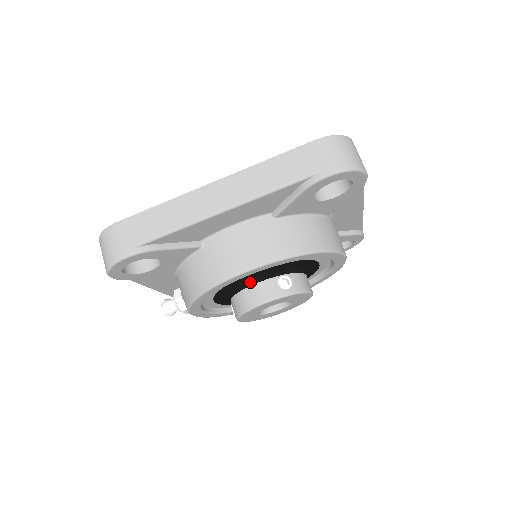
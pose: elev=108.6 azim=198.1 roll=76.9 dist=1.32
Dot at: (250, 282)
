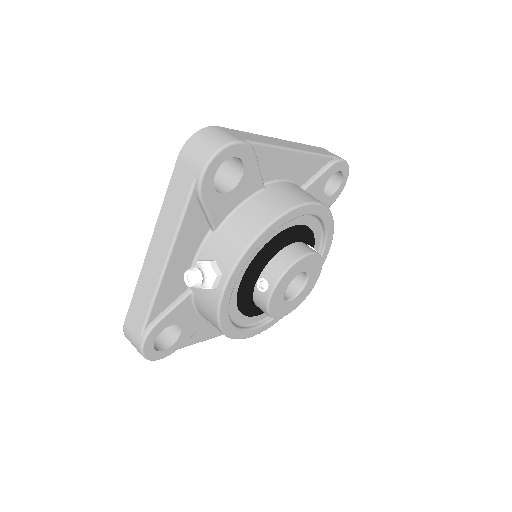
Dot at: (290, 241)
